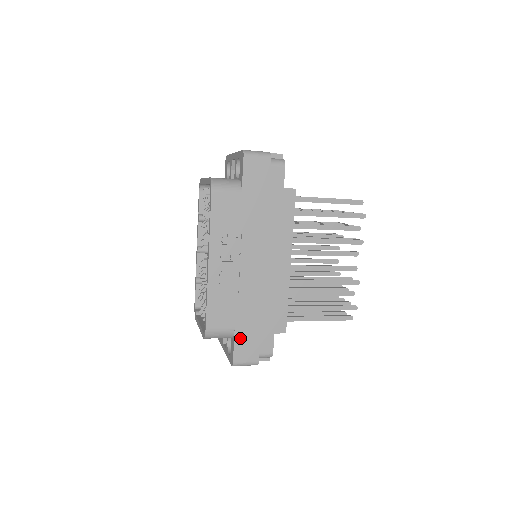
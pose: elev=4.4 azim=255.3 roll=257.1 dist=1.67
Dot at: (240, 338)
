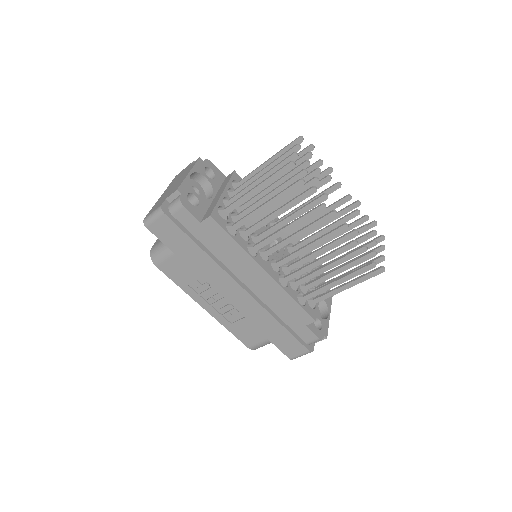
Dot at: (278, 343)
